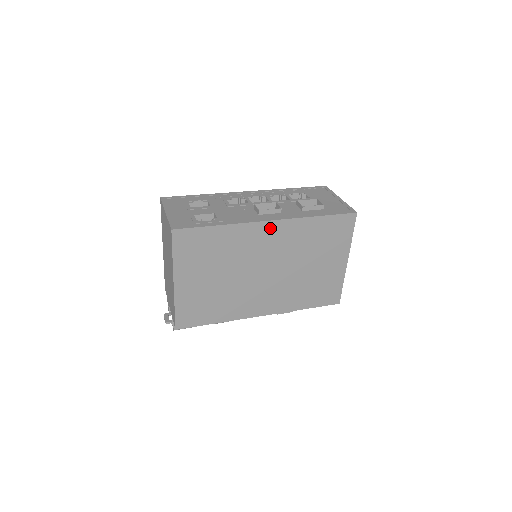
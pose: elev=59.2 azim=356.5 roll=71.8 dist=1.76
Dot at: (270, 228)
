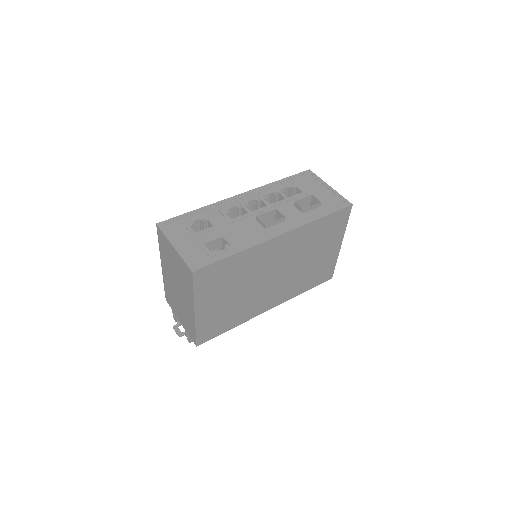
Dot at: (279, 241)
